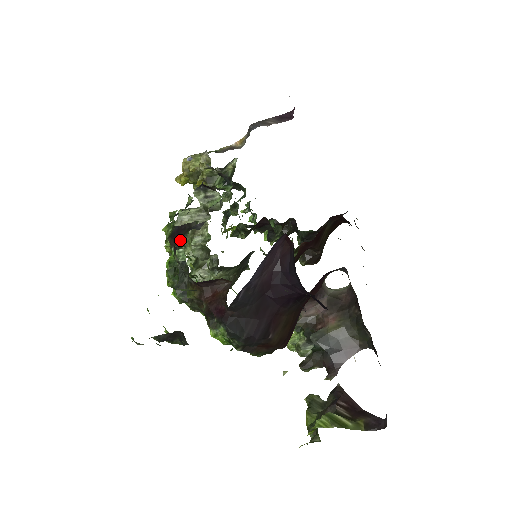
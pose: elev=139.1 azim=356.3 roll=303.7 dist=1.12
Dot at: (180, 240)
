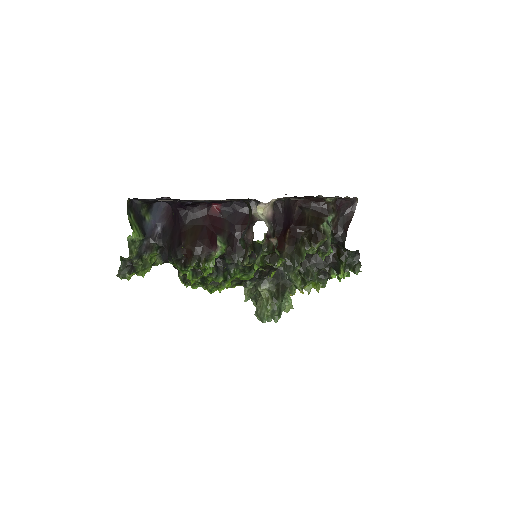
Dot at: occluded
